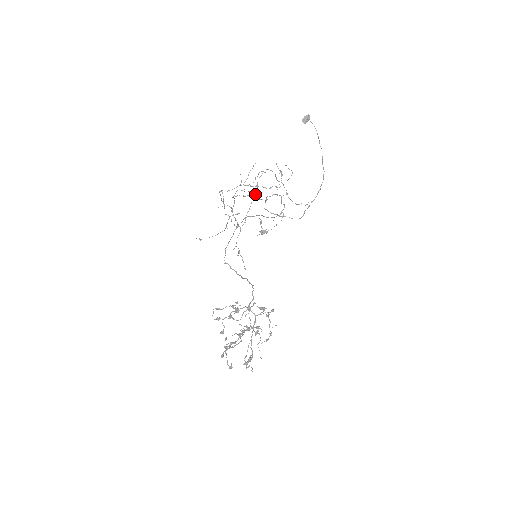
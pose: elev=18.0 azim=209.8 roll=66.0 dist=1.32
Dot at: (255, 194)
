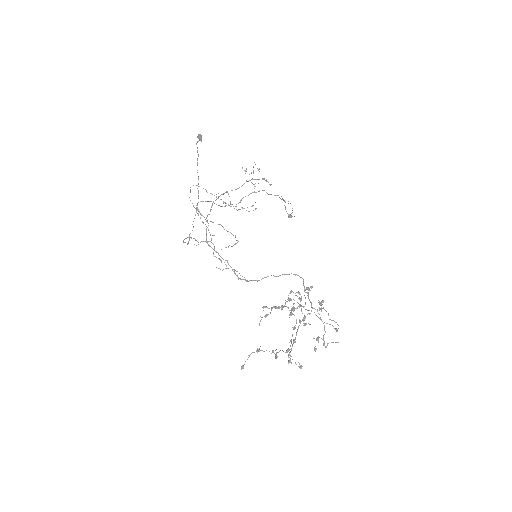
Dot at: occluded
